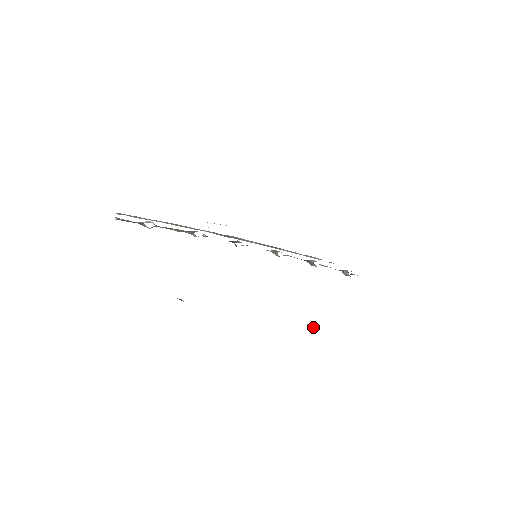
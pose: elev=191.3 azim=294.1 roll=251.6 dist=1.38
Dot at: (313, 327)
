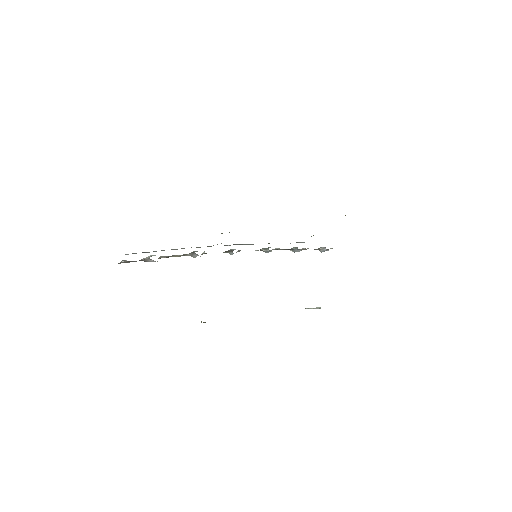
Dot at: (313, 308)
